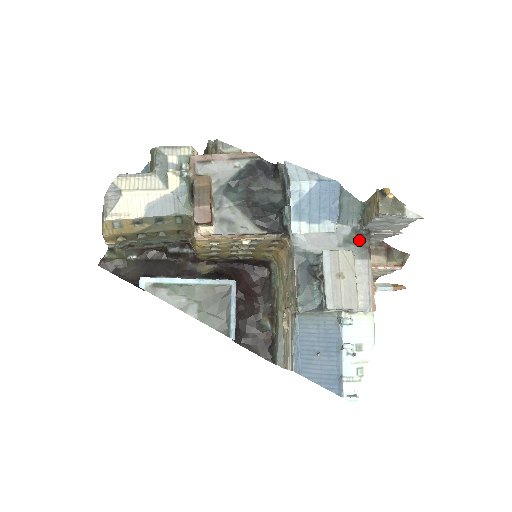
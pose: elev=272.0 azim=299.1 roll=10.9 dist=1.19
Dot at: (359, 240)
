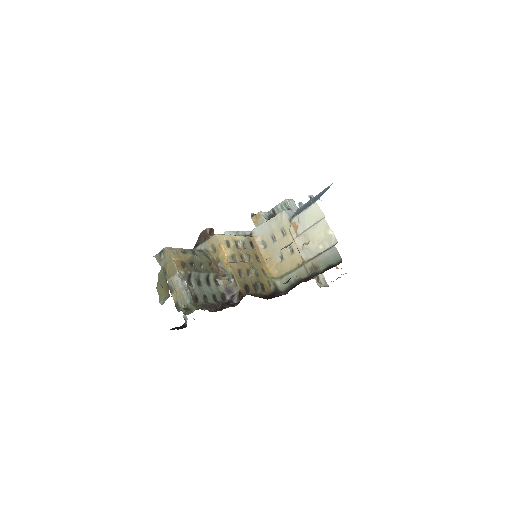
Dot at: occluded
